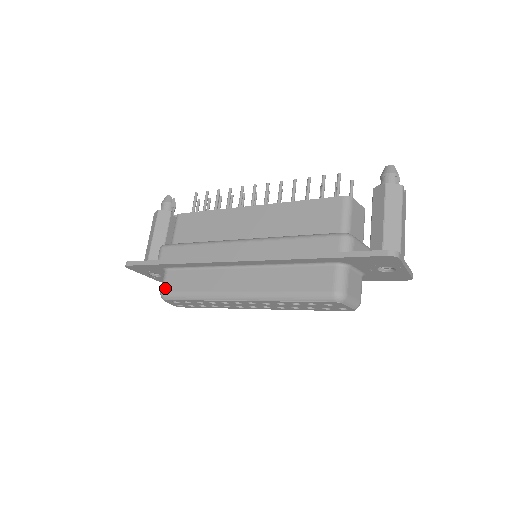
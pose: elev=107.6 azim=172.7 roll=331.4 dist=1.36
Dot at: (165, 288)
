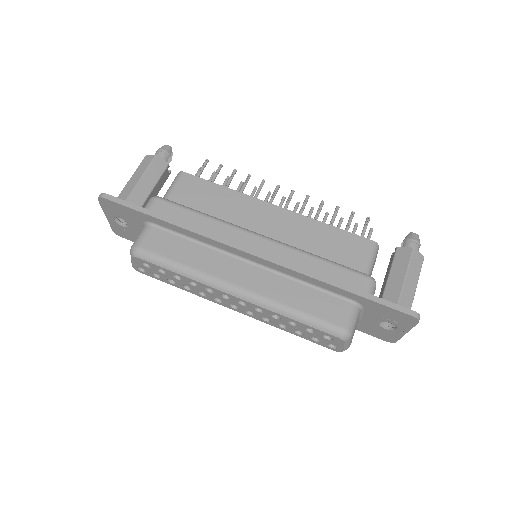
Dot at: (143, 244)
